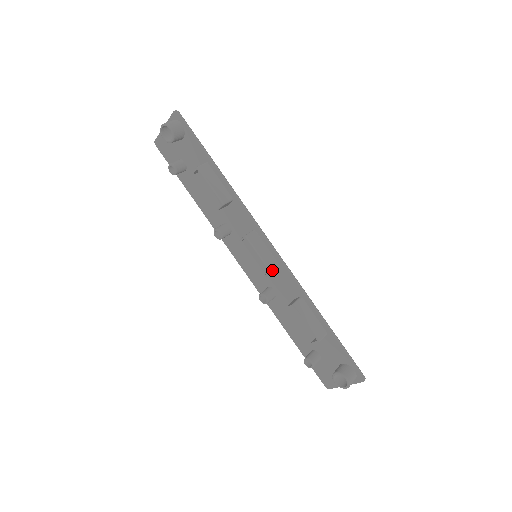
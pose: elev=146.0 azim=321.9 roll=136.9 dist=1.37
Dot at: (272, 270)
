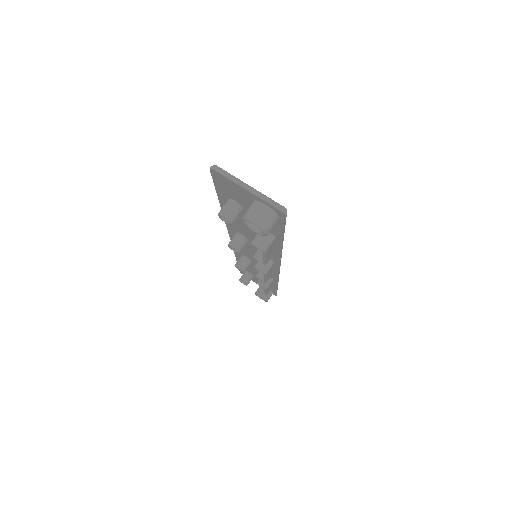
Dot at: occluded
